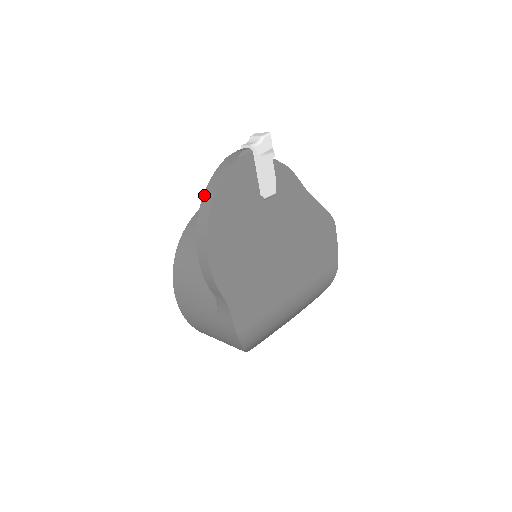
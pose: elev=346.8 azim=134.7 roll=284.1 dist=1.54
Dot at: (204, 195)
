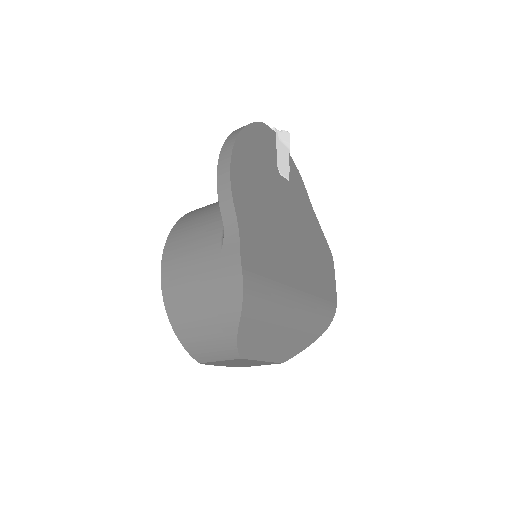
Dot at: (232, 132)
